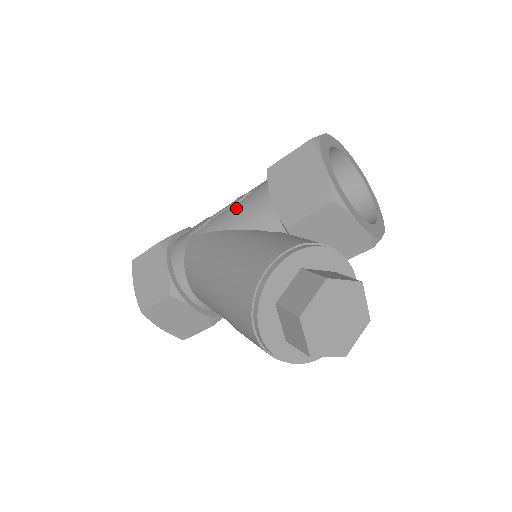
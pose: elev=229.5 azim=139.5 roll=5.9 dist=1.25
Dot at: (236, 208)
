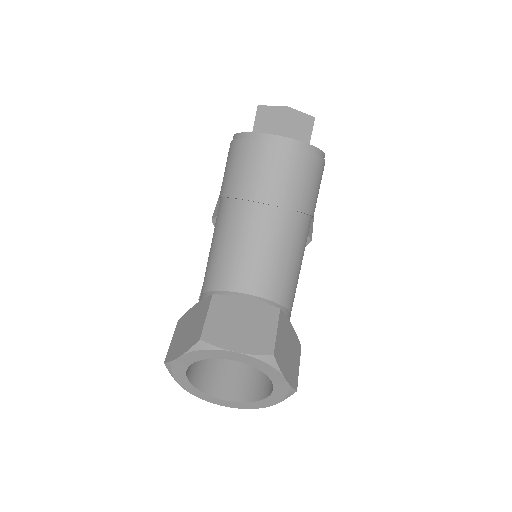
Dot at: occluded
